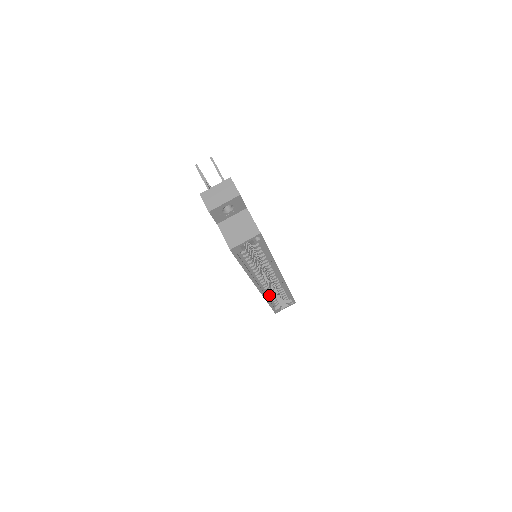
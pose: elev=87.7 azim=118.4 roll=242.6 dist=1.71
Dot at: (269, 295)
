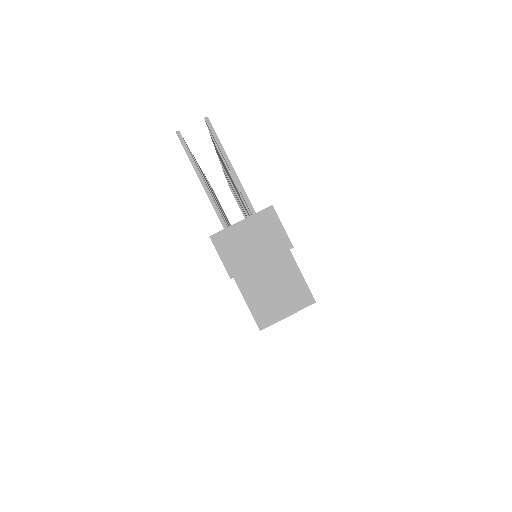
Dot at: occluded
